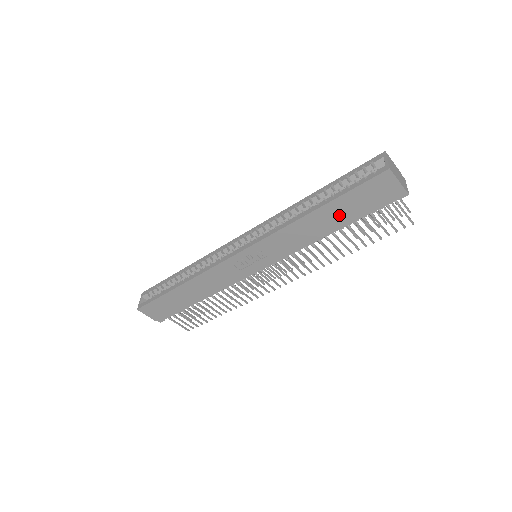
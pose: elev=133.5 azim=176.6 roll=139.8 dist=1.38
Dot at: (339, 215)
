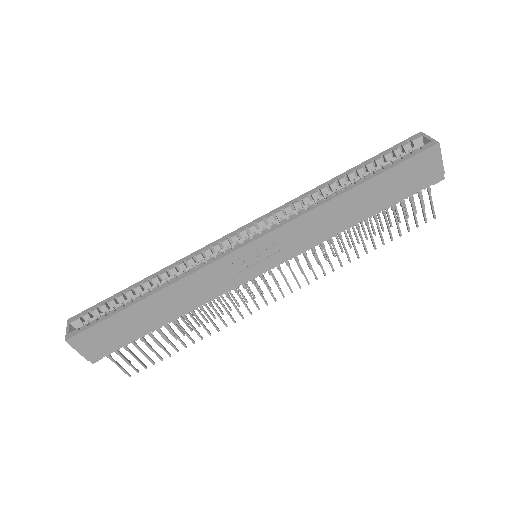
Dot at: (374, 198)
